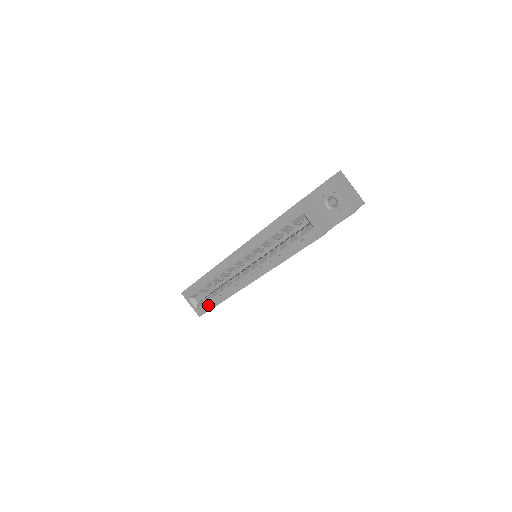
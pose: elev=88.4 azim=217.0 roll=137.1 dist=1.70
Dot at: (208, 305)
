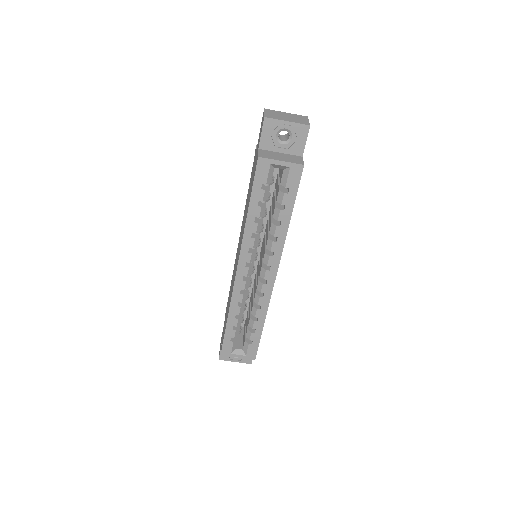
Dot at: (254, 340)
